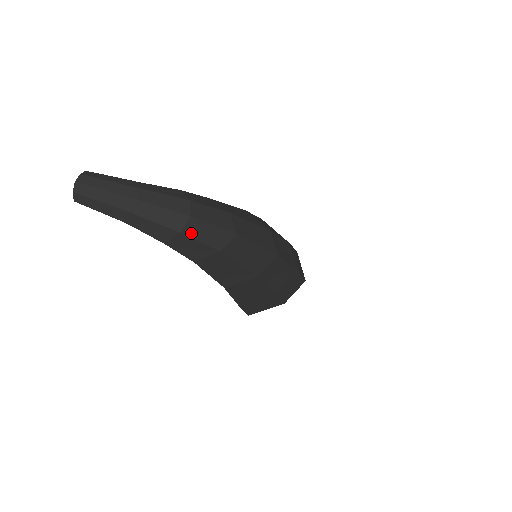
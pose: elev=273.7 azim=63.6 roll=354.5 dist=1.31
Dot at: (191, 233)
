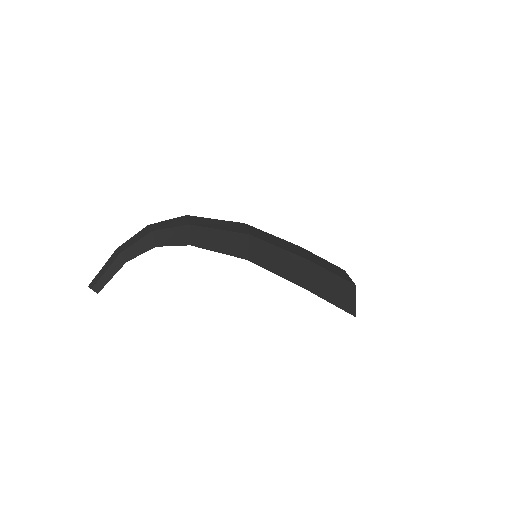
Dot at: (159, 228)
